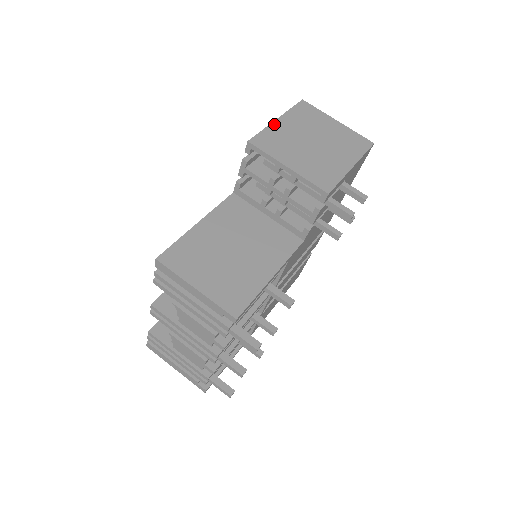
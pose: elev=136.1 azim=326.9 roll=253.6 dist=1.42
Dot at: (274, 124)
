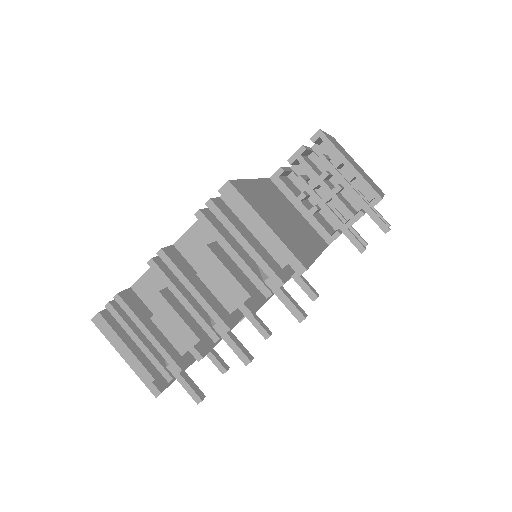
Dot at: occluded
